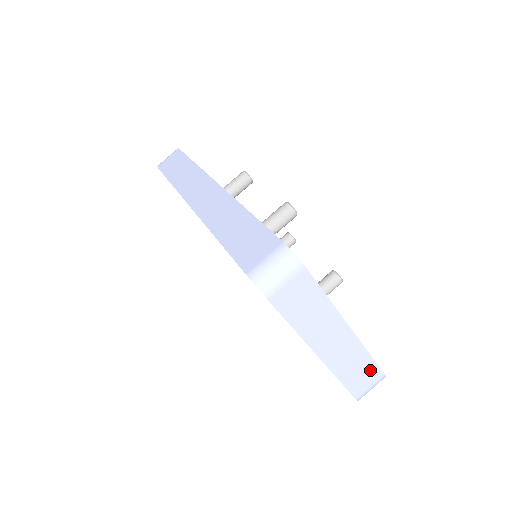
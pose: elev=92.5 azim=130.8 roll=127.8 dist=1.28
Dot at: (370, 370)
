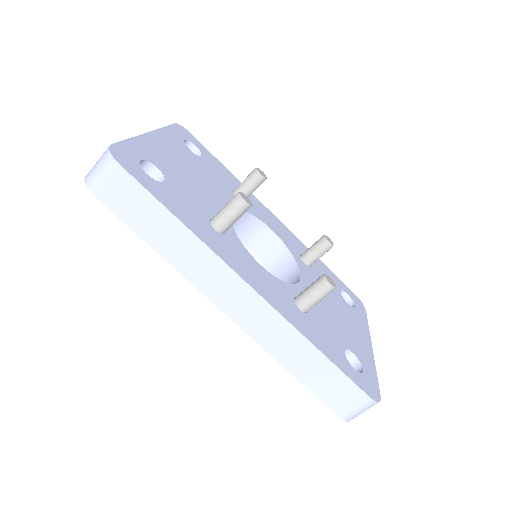
Dot at: occluded
